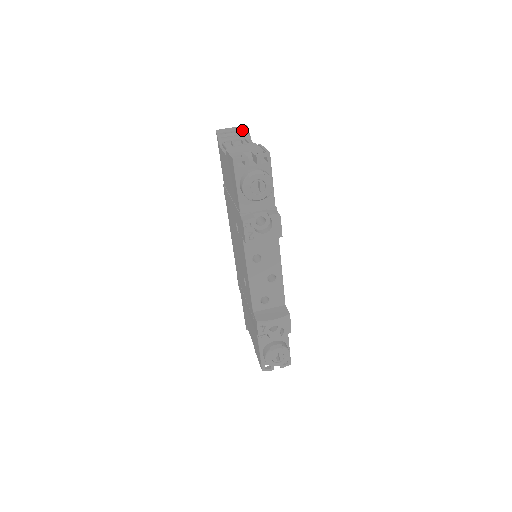
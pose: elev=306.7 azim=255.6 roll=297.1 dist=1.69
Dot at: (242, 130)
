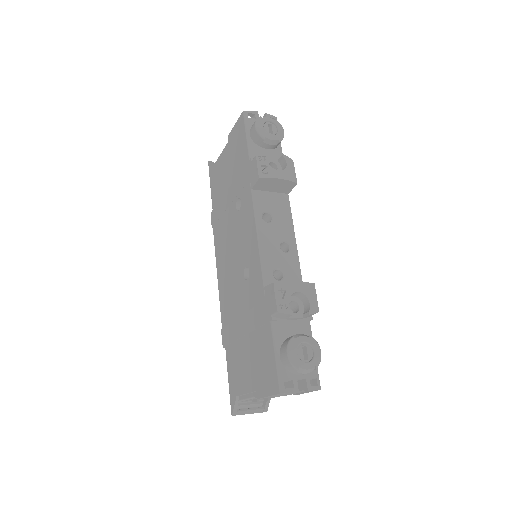
Dot at: occluded
